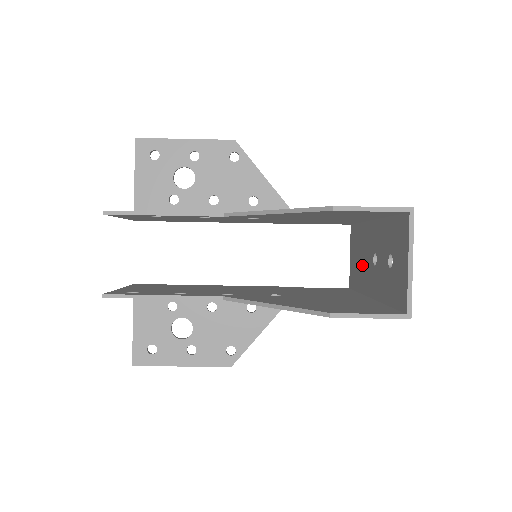
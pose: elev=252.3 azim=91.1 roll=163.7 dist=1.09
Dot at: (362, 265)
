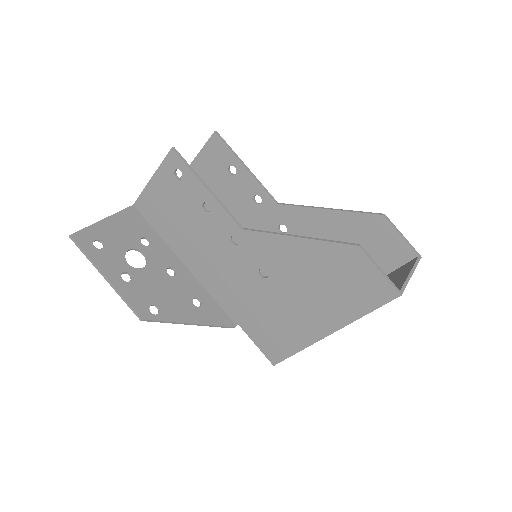
Dot at: occluded
